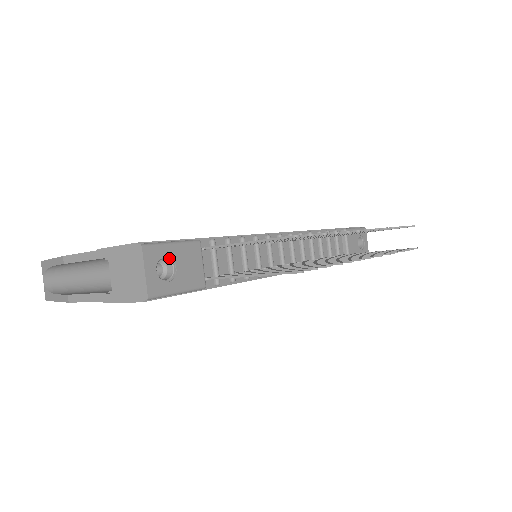
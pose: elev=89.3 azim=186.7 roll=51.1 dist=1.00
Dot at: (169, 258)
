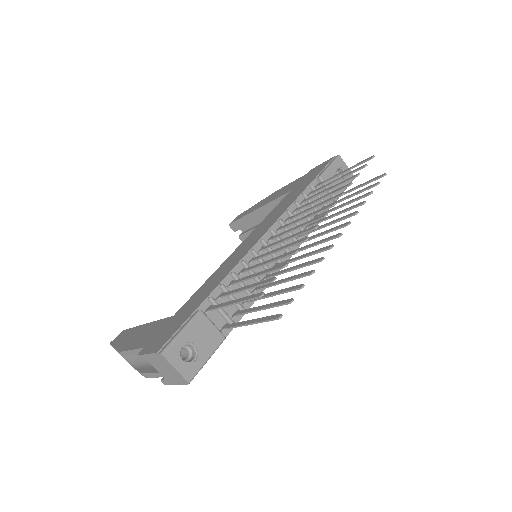
Dot at: (186, 343)
